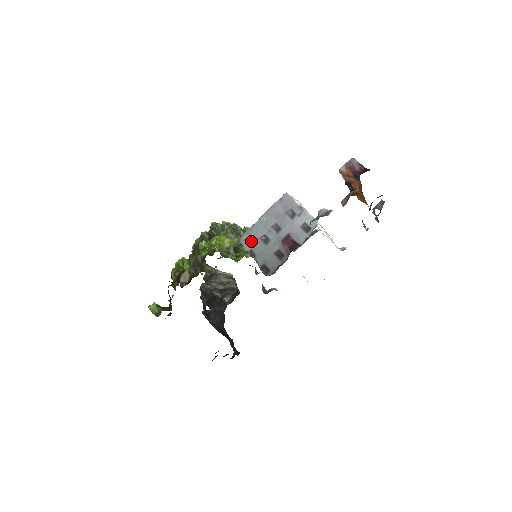
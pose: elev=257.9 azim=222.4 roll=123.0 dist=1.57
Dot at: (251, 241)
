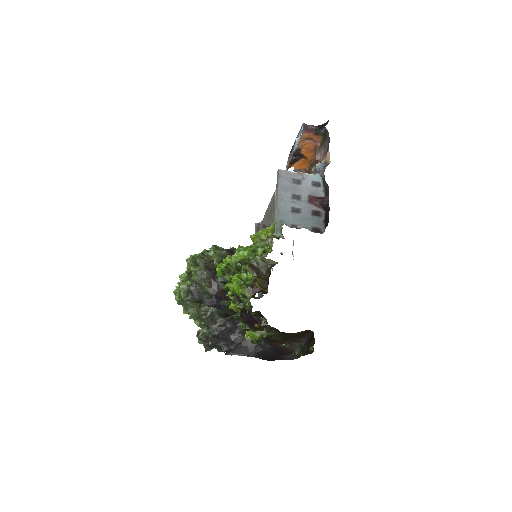
Dot at: (287, 218)
